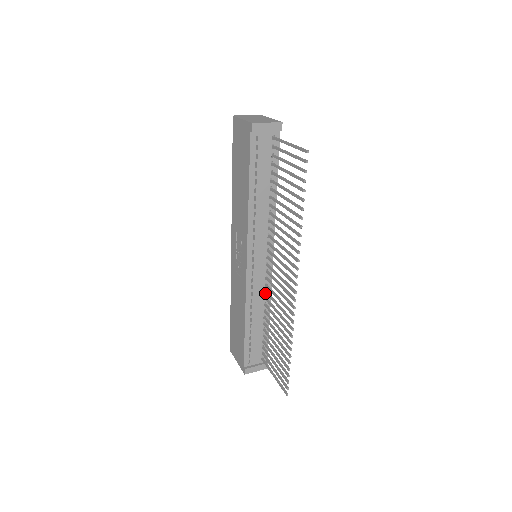
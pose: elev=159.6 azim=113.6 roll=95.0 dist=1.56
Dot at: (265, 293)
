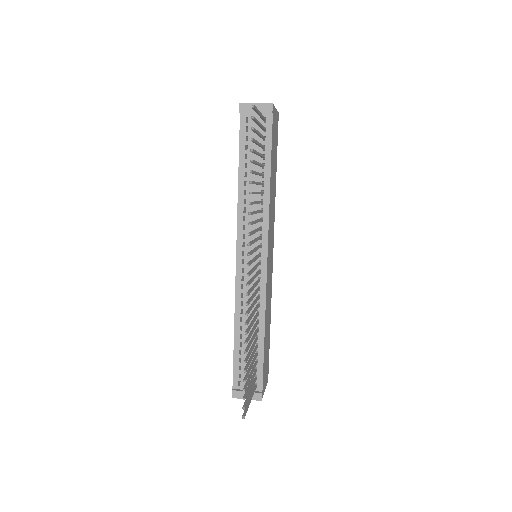
Dot at: occluded
